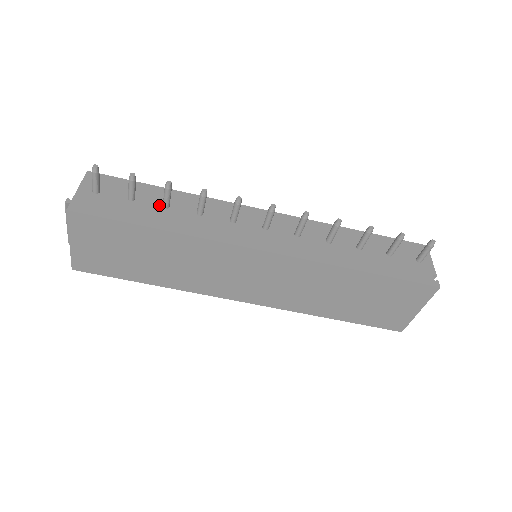
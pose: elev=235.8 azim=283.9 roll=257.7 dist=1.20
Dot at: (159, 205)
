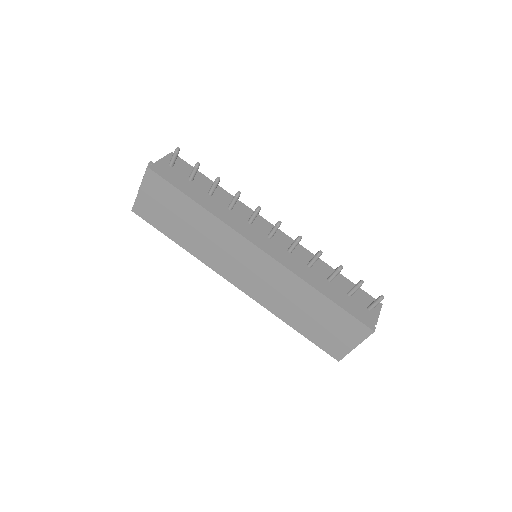
Dot at: (206, 191)
